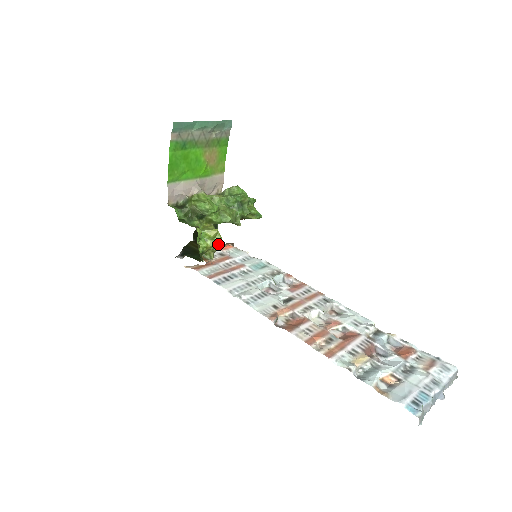
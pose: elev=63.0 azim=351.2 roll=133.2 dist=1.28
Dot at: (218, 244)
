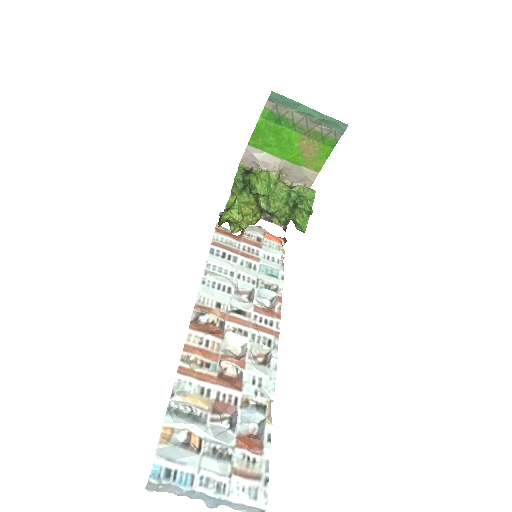
Dot at: (246, 224)
